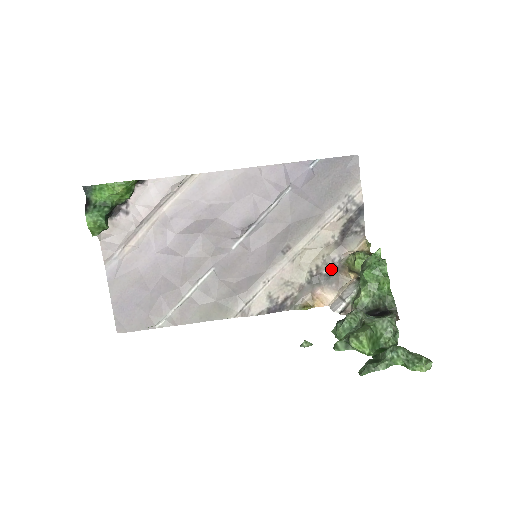
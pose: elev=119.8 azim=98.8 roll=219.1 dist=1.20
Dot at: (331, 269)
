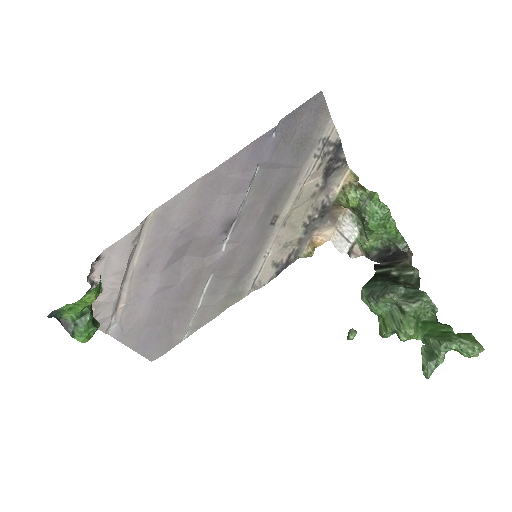
Dot at: (322, 211)
